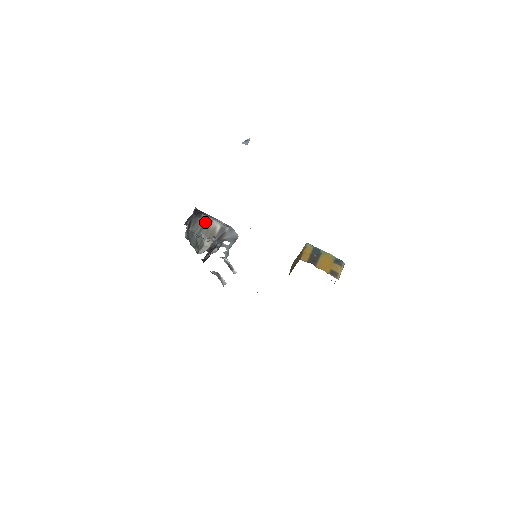
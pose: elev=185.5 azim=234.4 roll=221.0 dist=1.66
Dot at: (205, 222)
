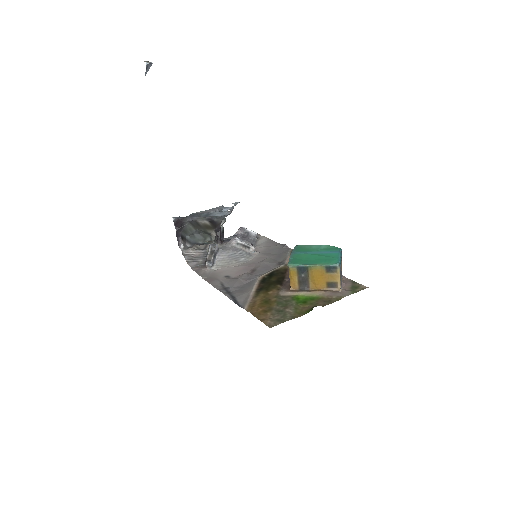
Dot at: (192, 224)
